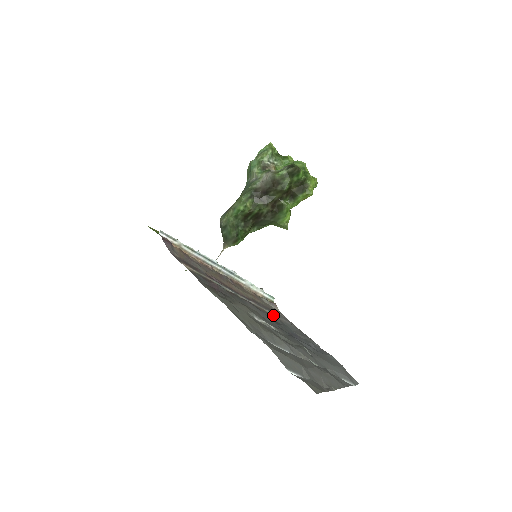
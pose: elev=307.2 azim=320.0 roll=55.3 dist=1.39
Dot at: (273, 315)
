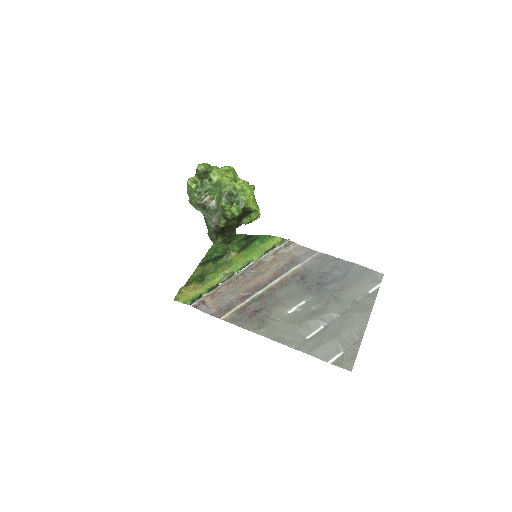
Dot at: (297, 269)
